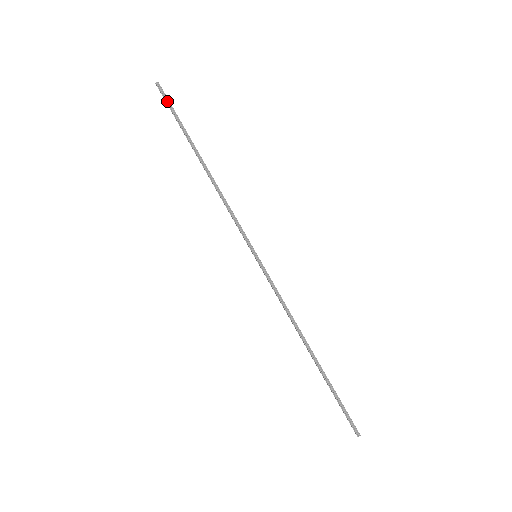
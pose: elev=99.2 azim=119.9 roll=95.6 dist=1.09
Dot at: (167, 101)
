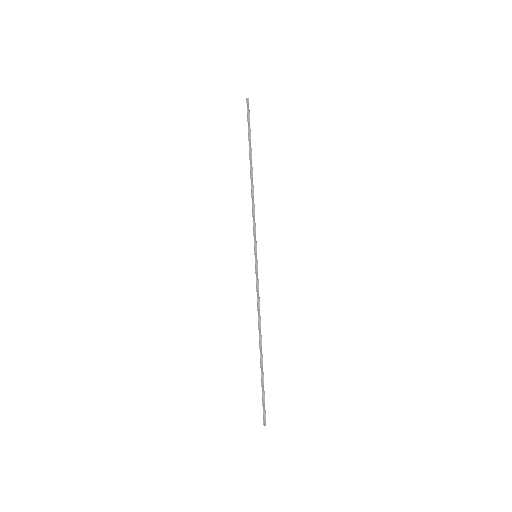
Dot at: (248, 115)
